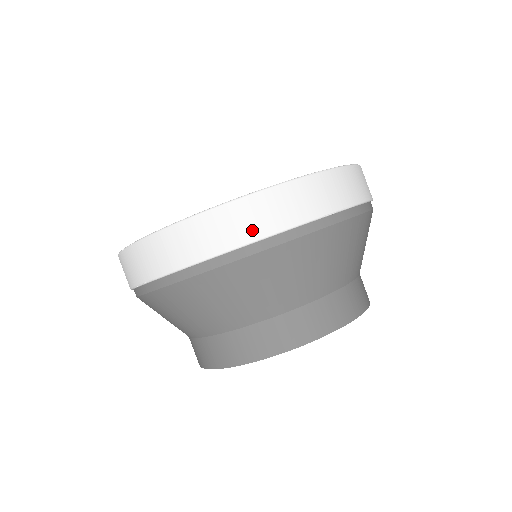
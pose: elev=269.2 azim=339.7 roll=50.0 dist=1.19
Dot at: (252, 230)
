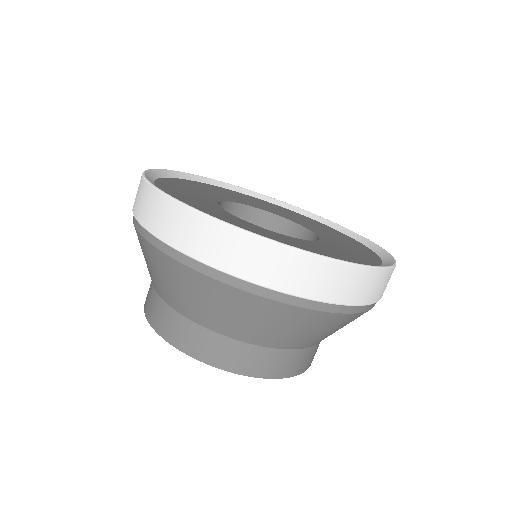
Dot at: (253, 271)
